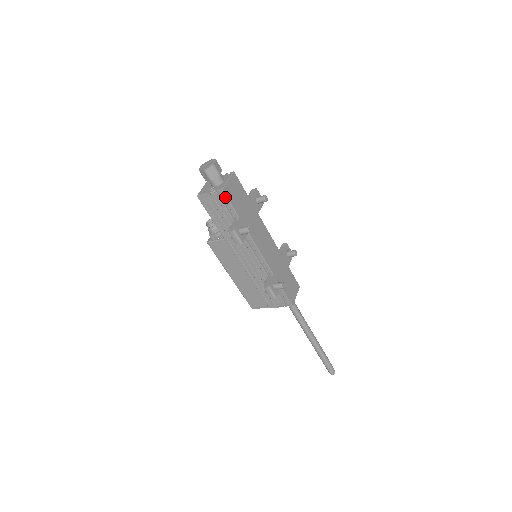
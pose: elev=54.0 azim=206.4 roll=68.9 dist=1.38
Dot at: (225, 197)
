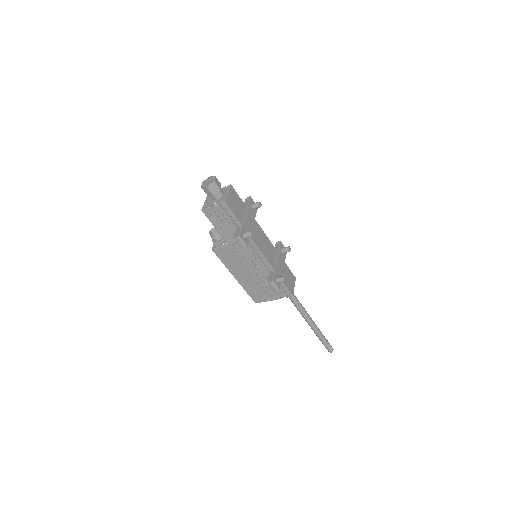
Dot at: (227, 208)
